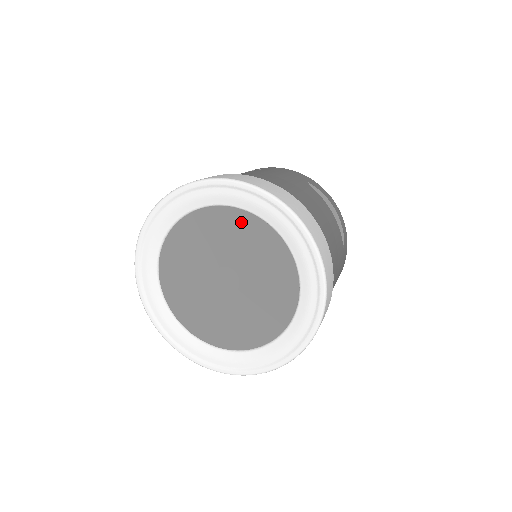
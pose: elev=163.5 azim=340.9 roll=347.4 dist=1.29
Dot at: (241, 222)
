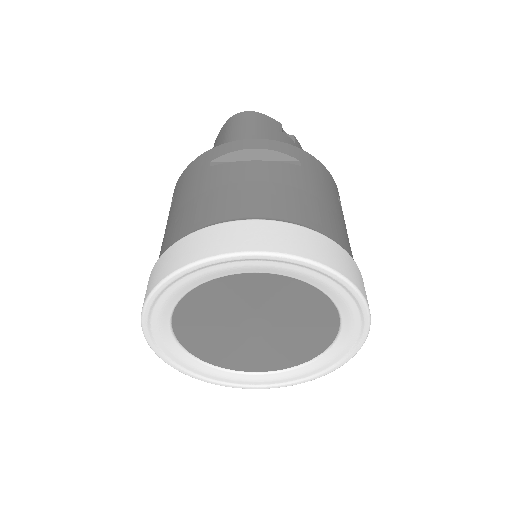
Dot at: (312, 298)
